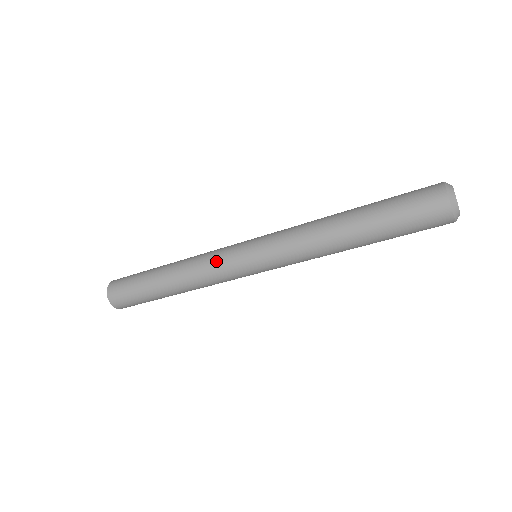
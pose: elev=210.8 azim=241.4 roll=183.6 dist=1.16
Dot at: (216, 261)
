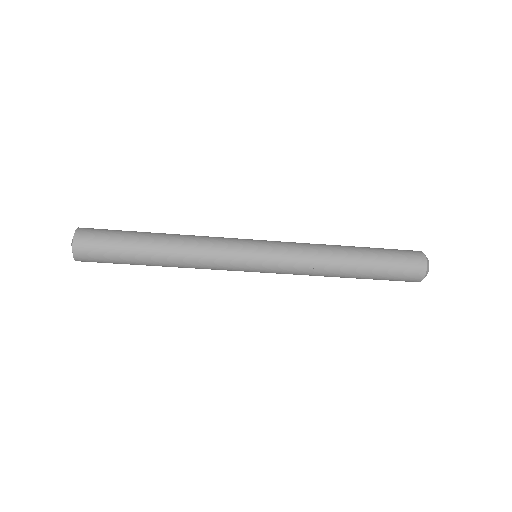
Dot at: (223, 238)
